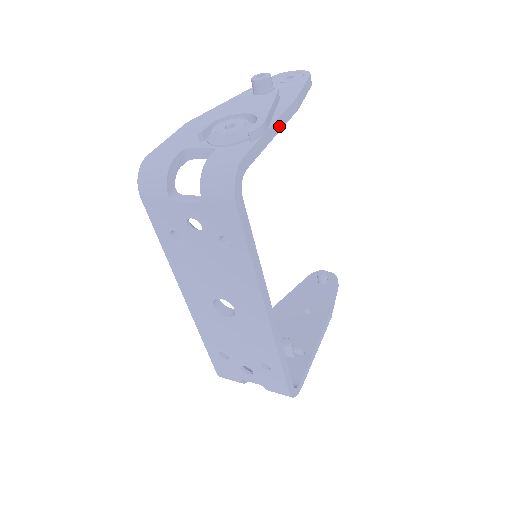
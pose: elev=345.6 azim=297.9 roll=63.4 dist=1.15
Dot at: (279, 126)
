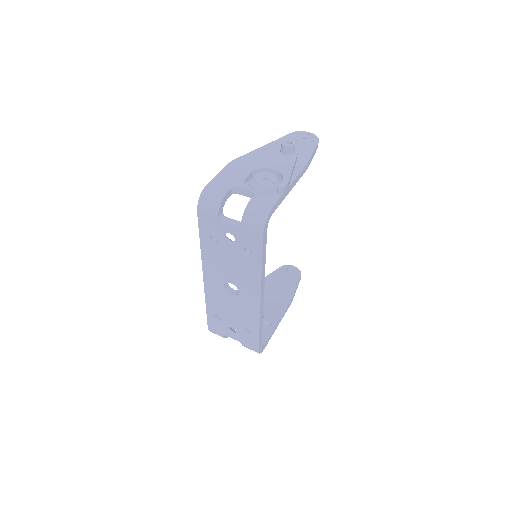
Dot at: (295, 182)
